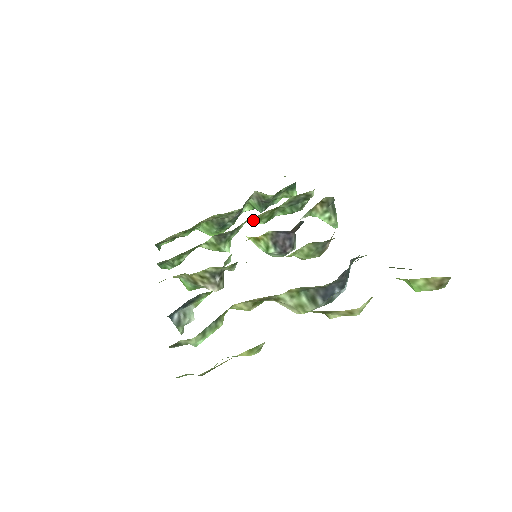
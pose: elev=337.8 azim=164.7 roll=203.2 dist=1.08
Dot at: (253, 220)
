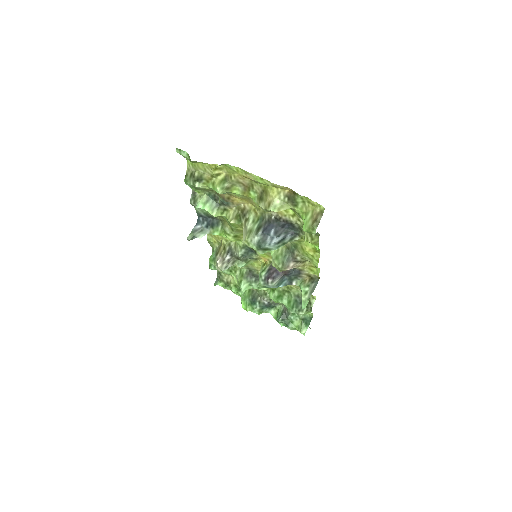
Dot at: (271, 290)
